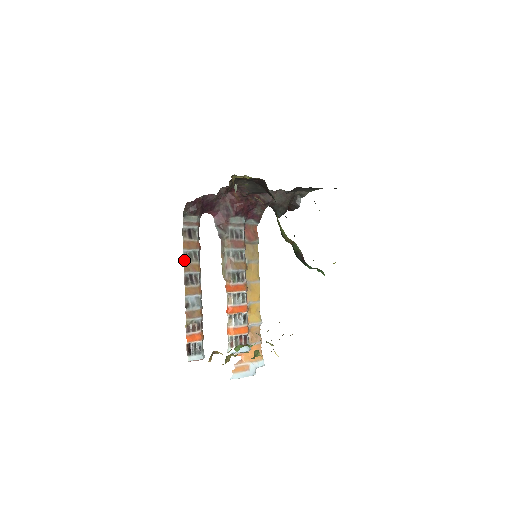
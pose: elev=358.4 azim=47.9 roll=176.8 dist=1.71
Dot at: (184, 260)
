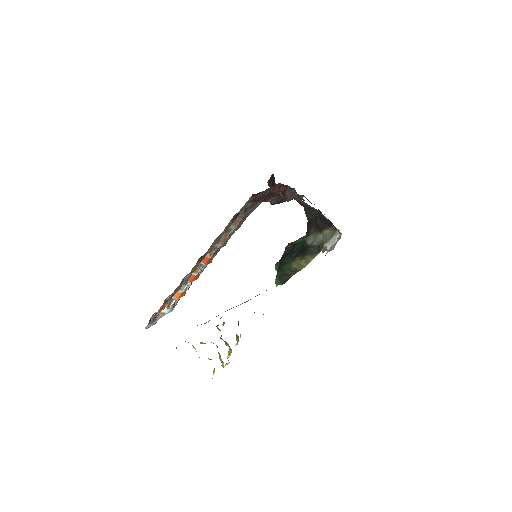
Dot at: (214, 241)
